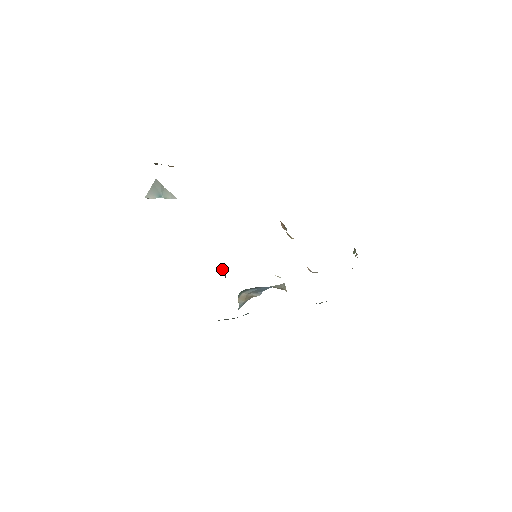
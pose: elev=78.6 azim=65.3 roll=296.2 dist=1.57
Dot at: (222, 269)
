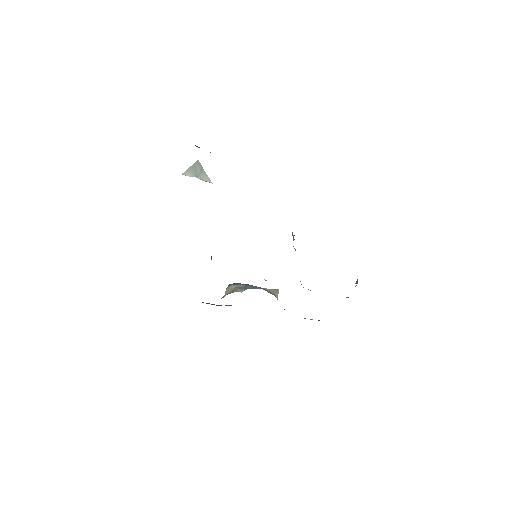
Dot at: (211, 257)
